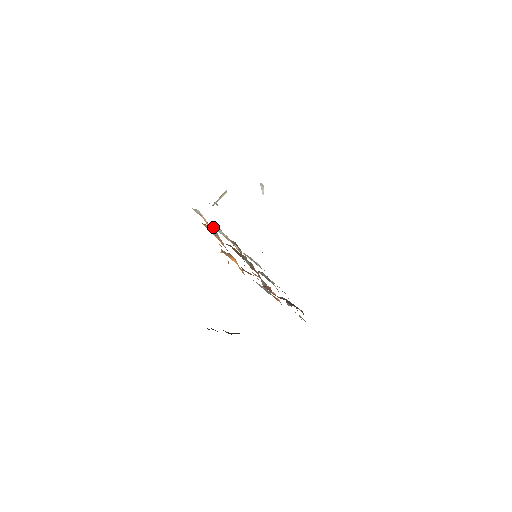
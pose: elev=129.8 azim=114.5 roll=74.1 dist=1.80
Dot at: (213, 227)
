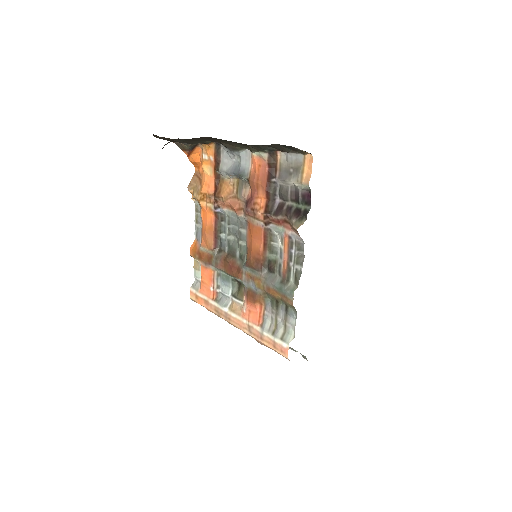
Dot at: (214, 301)
